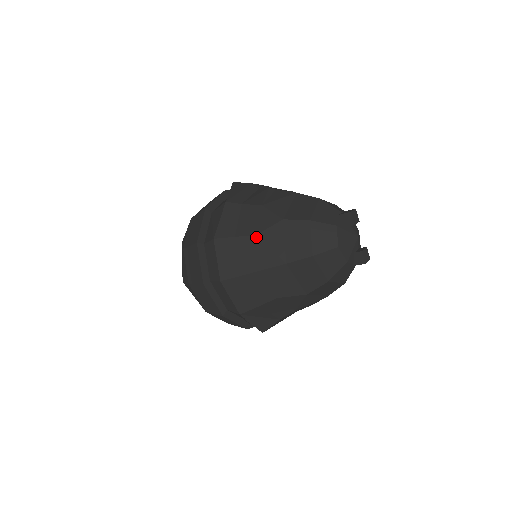
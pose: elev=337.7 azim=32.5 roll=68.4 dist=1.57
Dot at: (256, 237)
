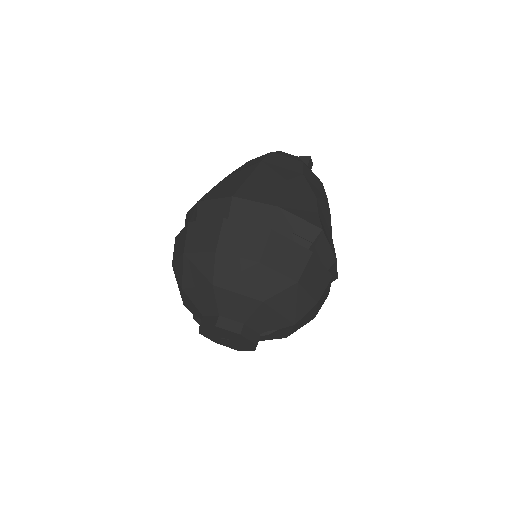
Dot at: (226, 178)
